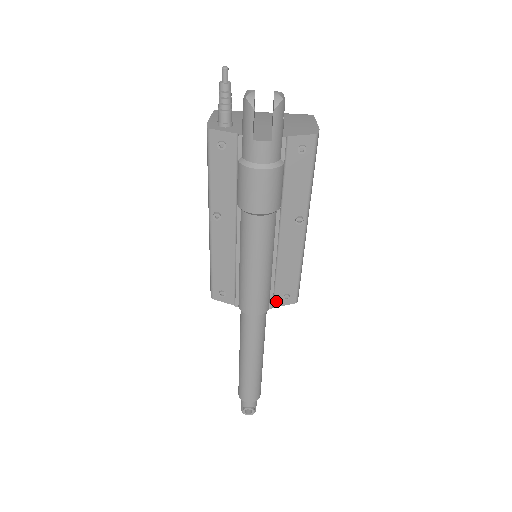
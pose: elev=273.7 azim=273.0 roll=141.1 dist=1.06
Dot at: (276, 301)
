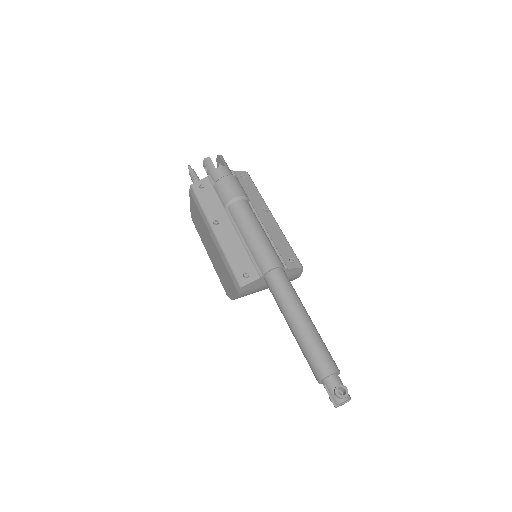
Dot at: (287, 264)
